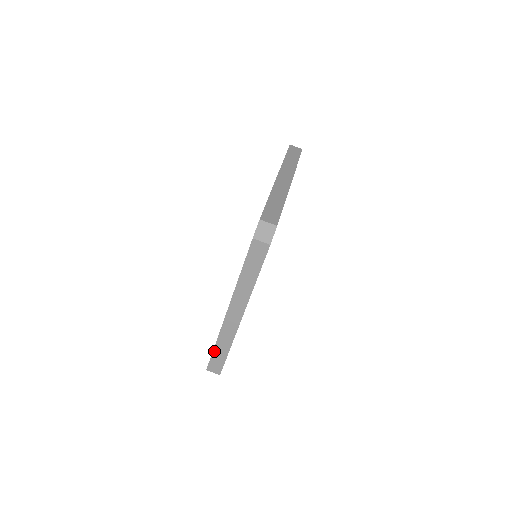
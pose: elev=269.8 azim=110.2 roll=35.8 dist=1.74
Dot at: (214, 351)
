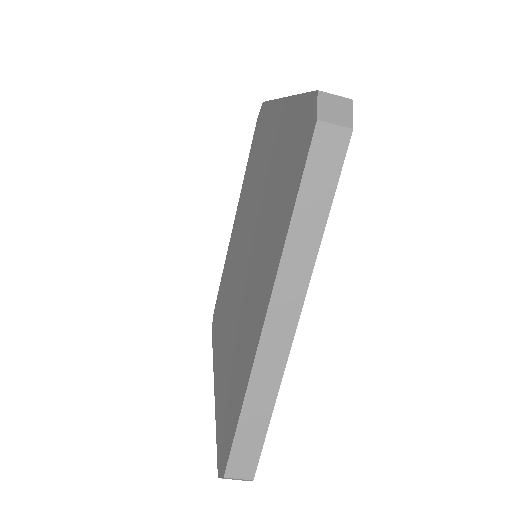
Dot at: occluded
